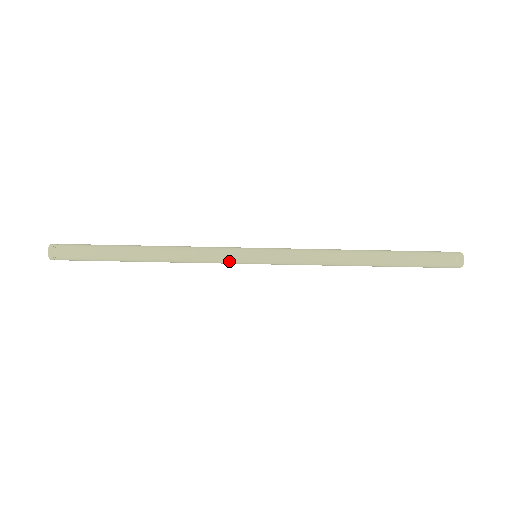
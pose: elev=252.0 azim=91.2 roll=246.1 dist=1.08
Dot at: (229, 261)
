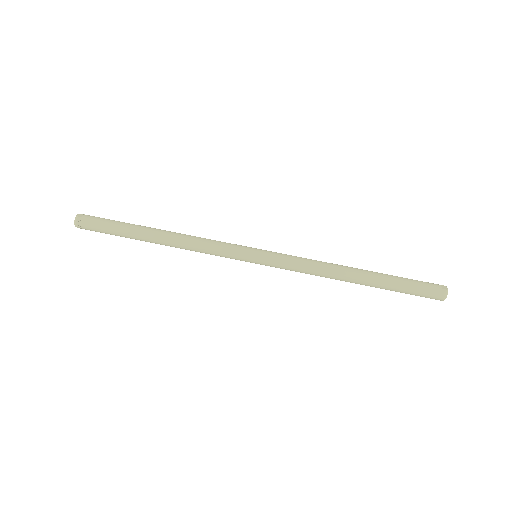
Dot at: (232, 250)
